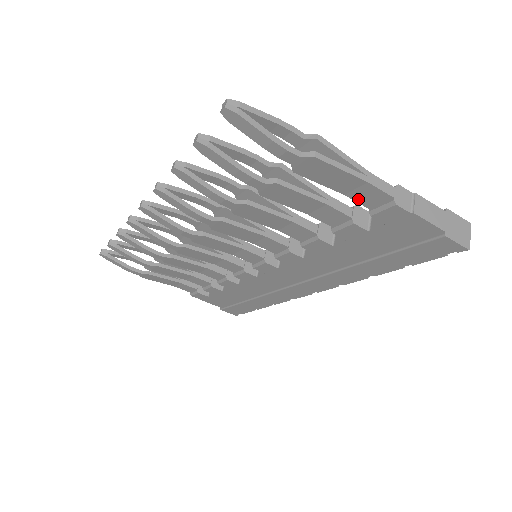
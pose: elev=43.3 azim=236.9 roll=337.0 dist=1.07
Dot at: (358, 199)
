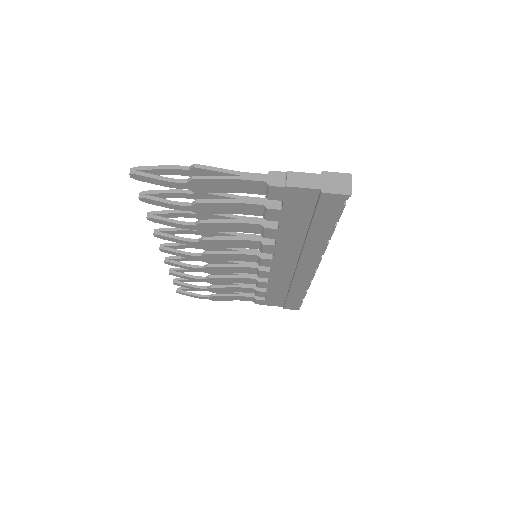
Dot at: (251, 192)
